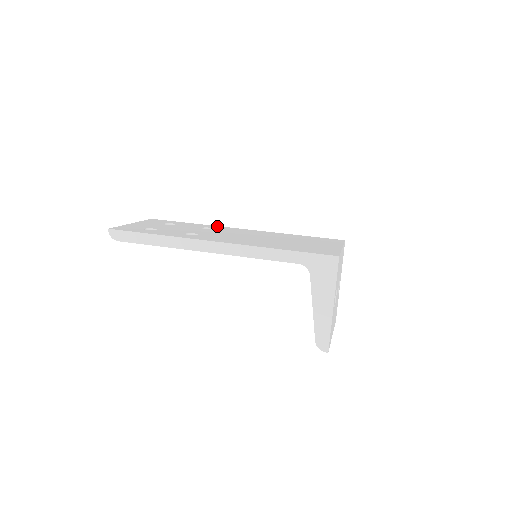
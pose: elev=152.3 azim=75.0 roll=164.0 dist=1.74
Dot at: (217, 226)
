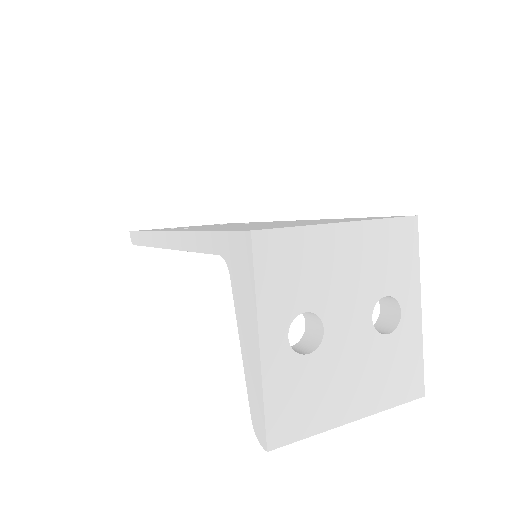
Dot at: occluded
